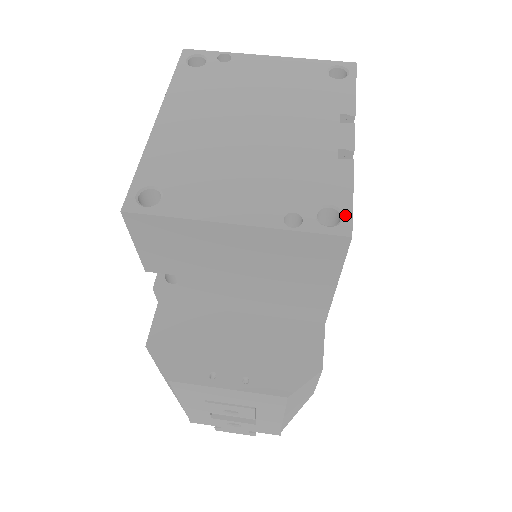
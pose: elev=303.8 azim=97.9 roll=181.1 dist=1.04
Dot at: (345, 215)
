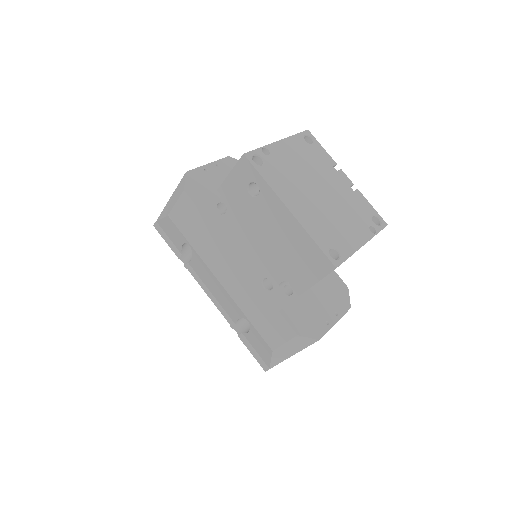
Dot at: (379, 217)
